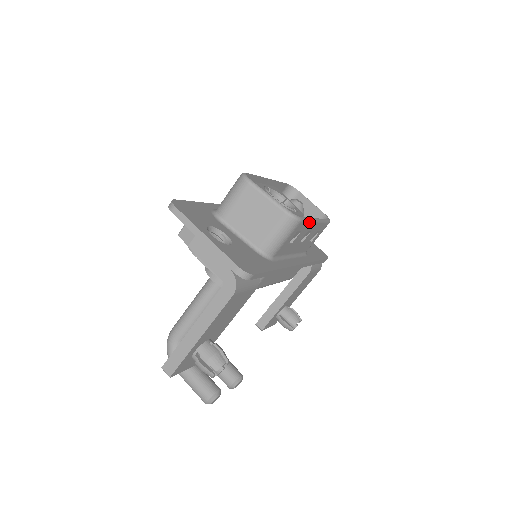
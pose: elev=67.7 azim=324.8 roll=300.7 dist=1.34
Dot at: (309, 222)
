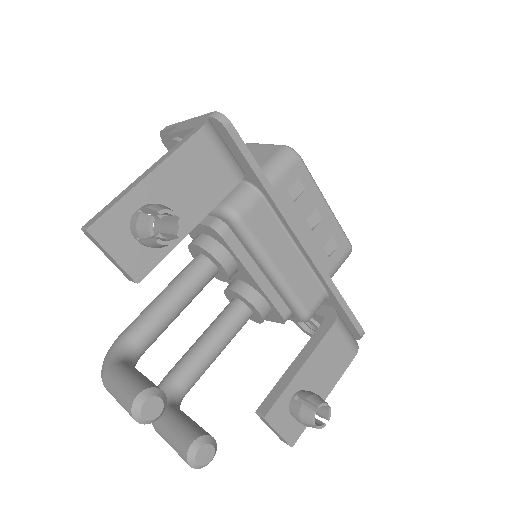
Dot at: (315, 184)
